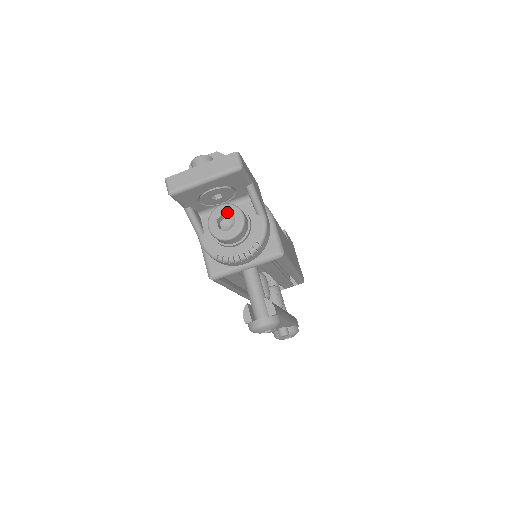
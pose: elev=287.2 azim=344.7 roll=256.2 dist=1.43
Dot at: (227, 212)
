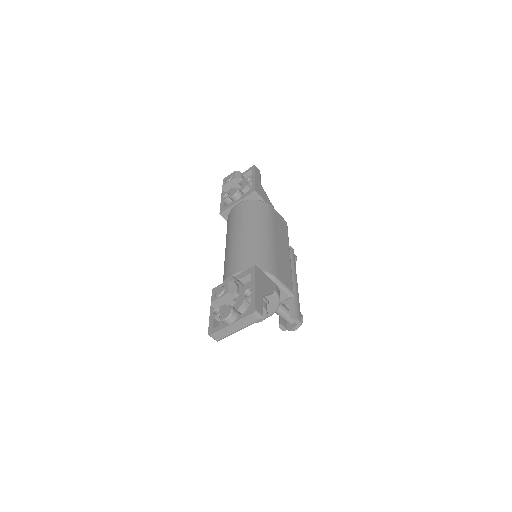
Dot at: occluded
